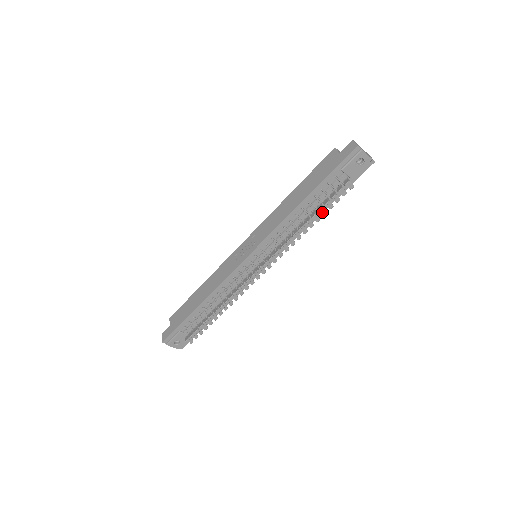
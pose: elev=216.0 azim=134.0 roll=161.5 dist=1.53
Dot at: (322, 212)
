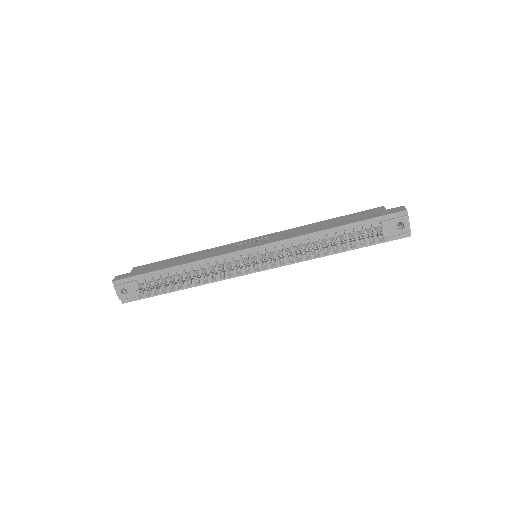
Dot at: (343, 247)
